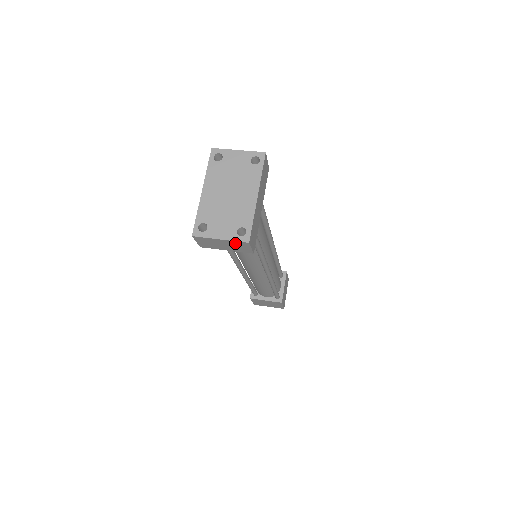
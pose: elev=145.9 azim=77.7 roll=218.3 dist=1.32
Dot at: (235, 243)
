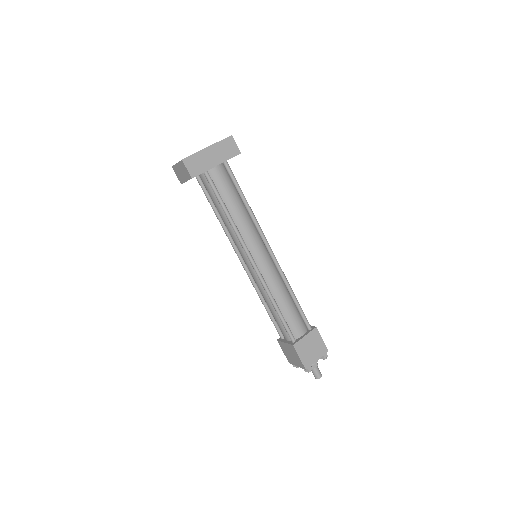
Dot at: (181, 165)
